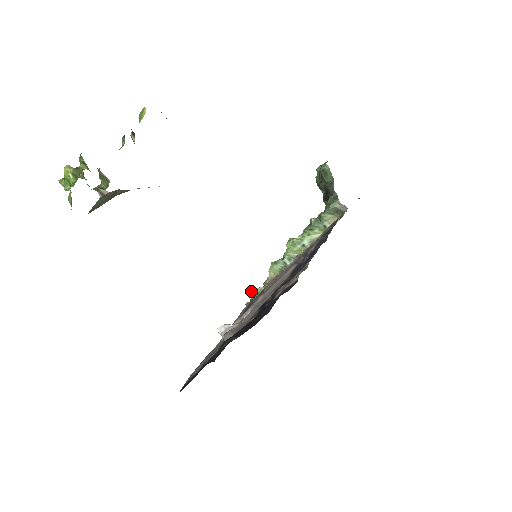
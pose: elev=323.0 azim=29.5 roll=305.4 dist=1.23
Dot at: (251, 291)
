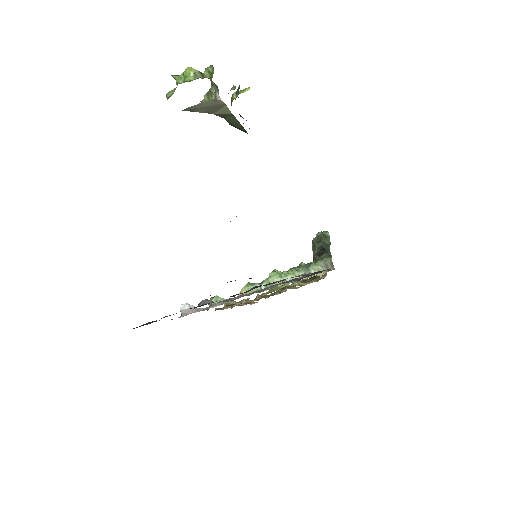
Dot at: (216, 298)
